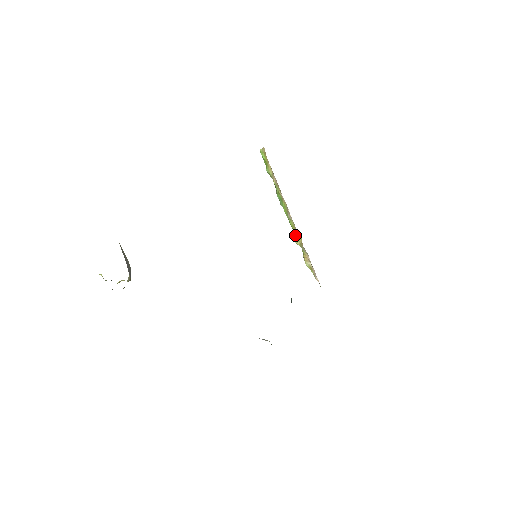
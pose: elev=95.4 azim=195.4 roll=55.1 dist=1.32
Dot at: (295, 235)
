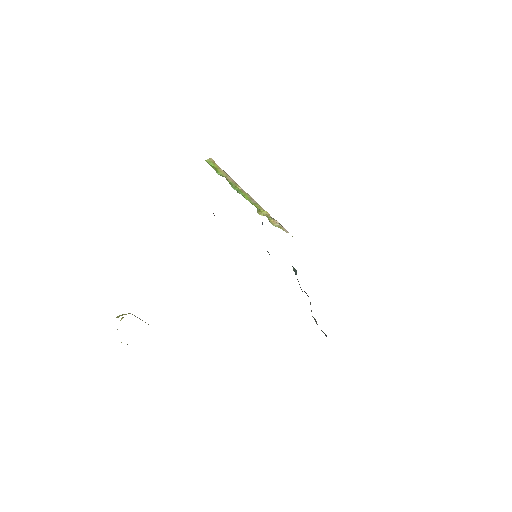
Dot at: (260, 211)
